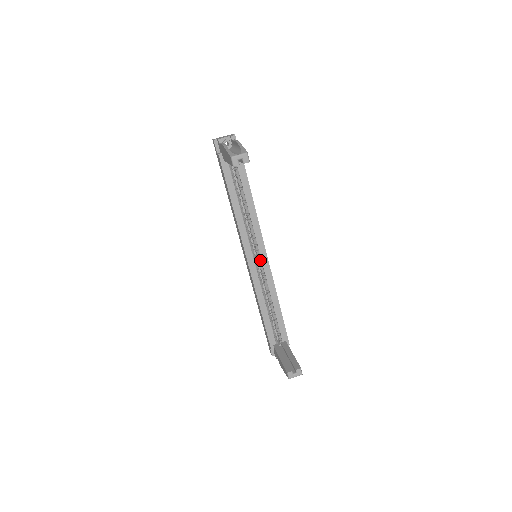
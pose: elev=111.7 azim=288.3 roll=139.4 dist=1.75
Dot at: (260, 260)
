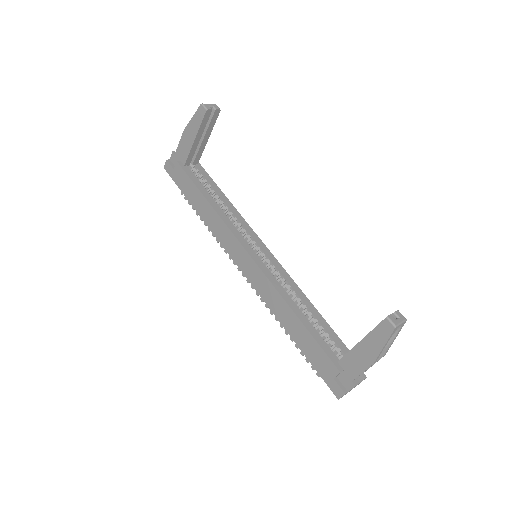
Dot at: (263, 256)
